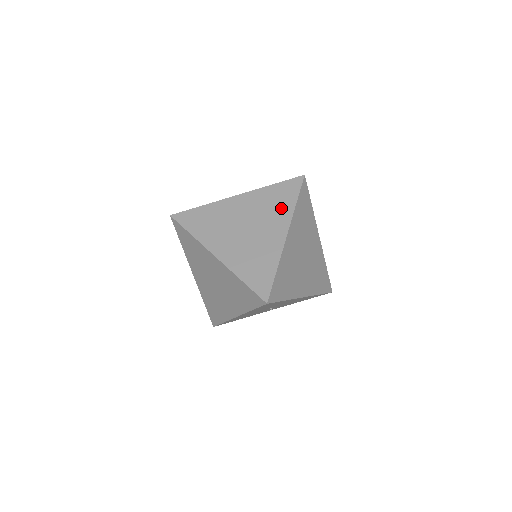
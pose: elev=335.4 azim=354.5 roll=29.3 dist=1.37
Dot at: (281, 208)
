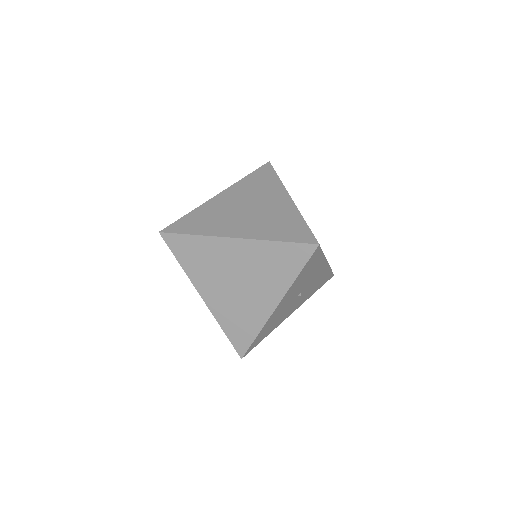
Dot at: (269, 185)
